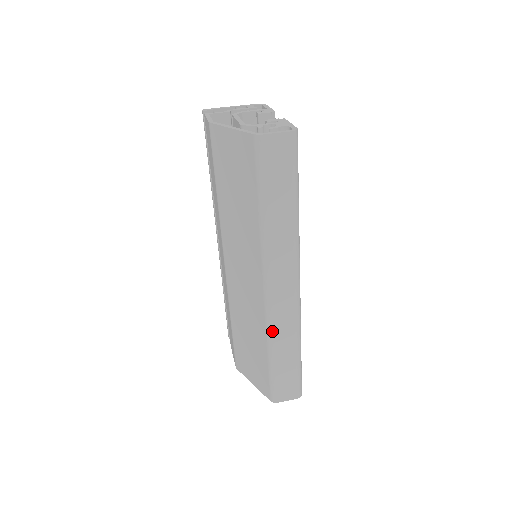
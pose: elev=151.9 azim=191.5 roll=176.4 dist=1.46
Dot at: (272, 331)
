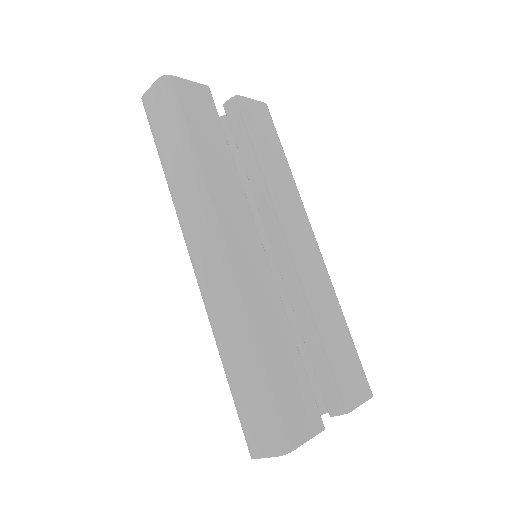
Dot at: (211, 322)
